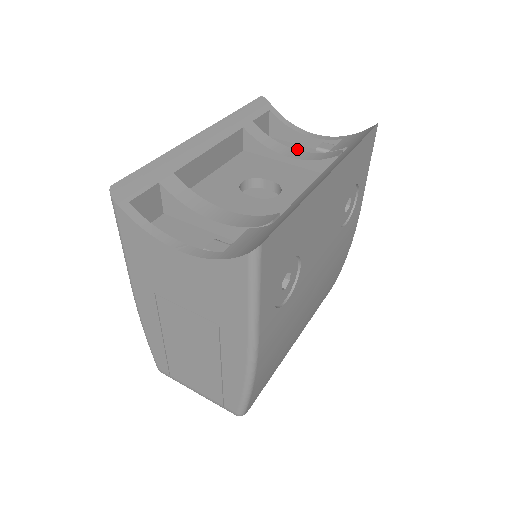
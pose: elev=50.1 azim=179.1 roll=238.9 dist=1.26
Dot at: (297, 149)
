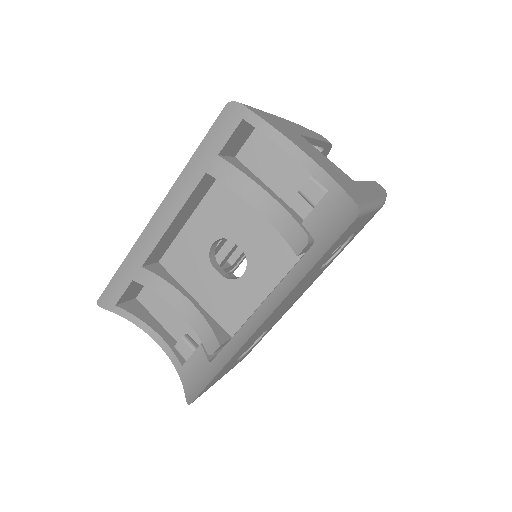
Dot at: (286, 165)
